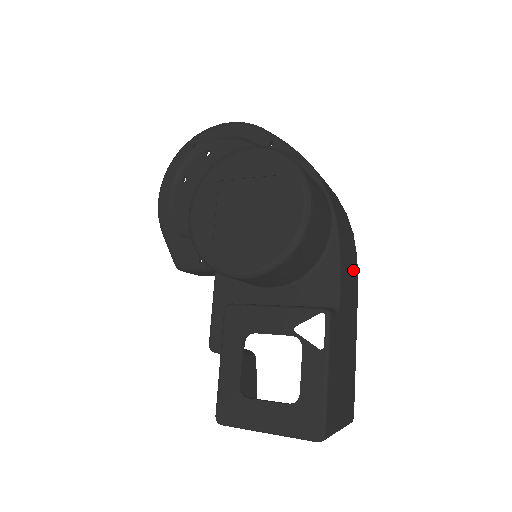
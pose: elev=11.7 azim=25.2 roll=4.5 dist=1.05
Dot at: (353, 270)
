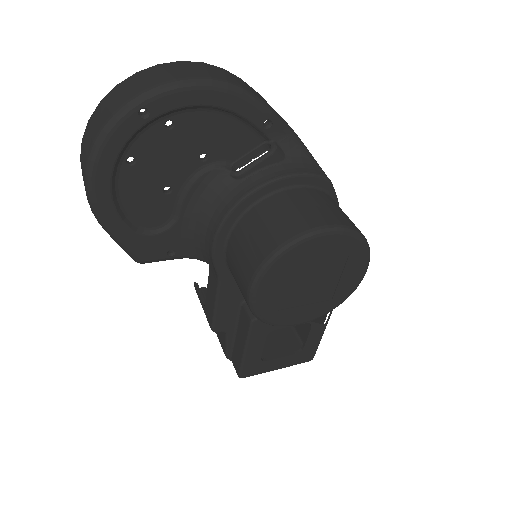
Dot at: occluded
